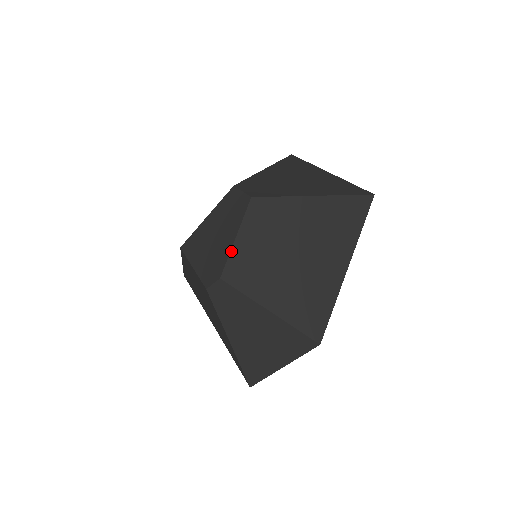
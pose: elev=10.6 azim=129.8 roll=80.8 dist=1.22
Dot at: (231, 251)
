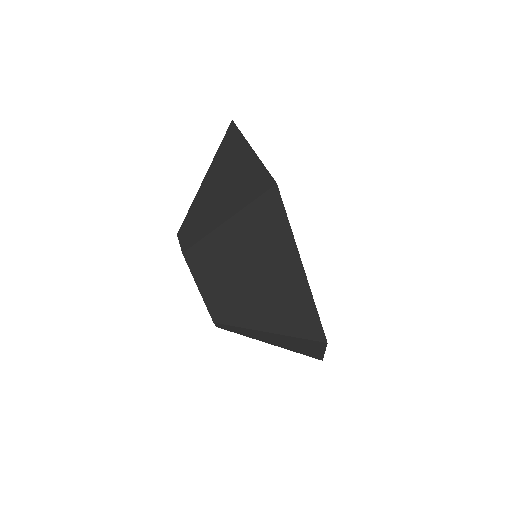
Dot at: (204, 300)
